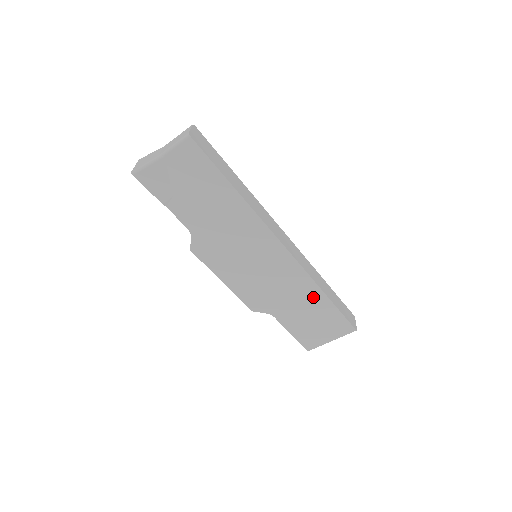
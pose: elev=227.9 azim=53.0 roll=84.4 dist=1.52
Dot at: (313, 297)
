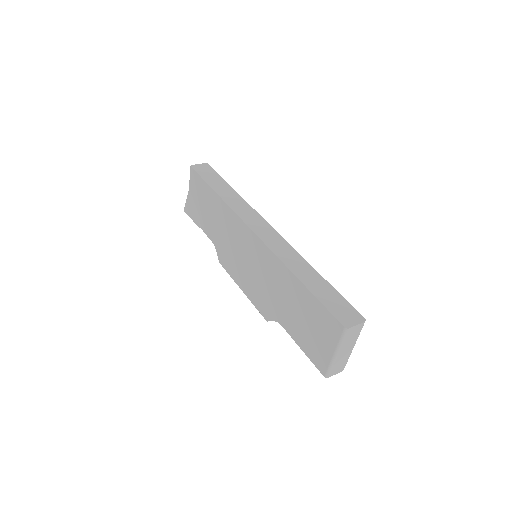
Dot at: (291, 285)
